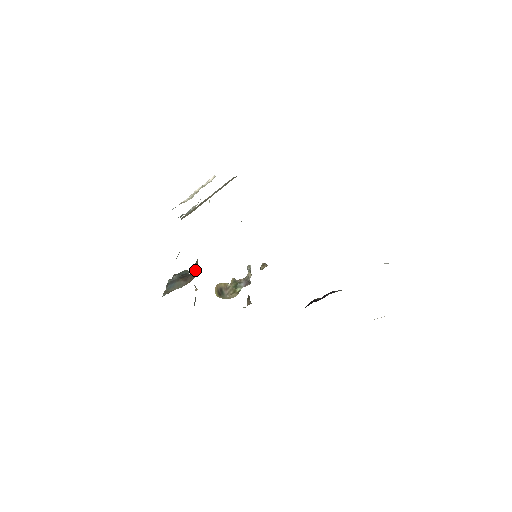
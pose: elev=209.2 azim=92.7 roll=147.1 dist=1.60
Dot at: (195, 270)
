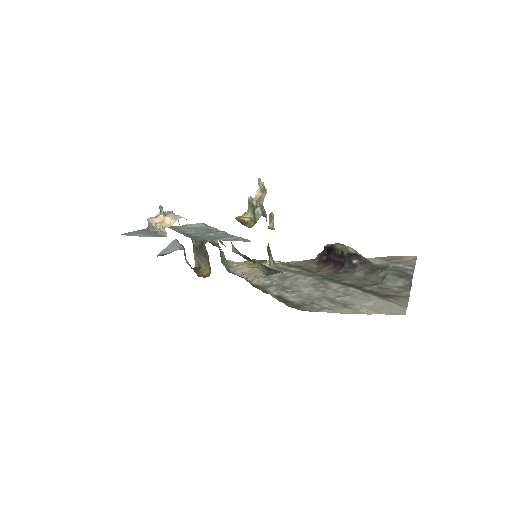
Dot at: occluded
